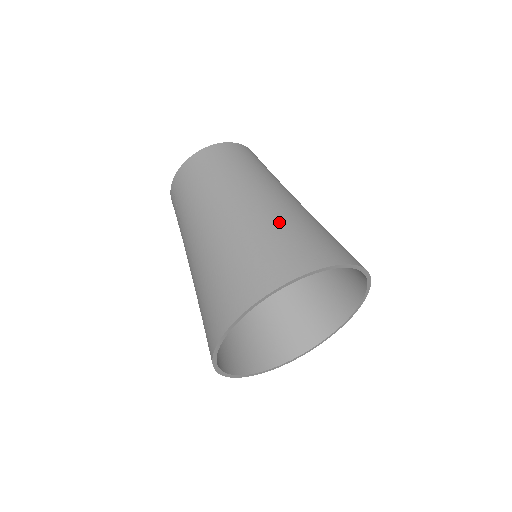
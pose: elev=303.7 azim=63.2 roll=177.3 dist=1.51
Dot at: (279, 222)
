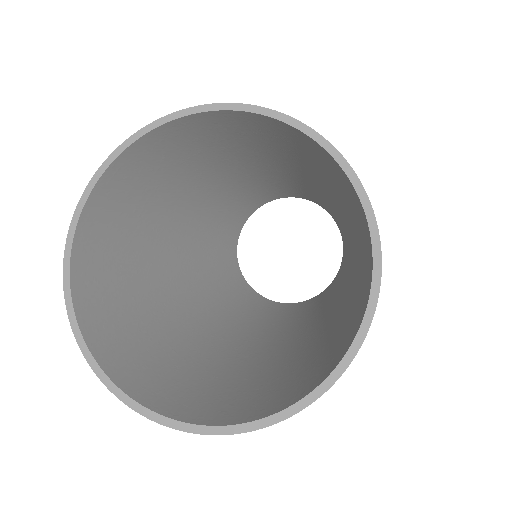
Dot at: occluded
